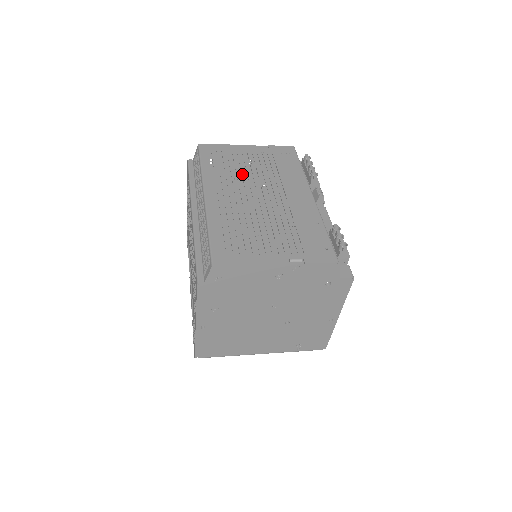
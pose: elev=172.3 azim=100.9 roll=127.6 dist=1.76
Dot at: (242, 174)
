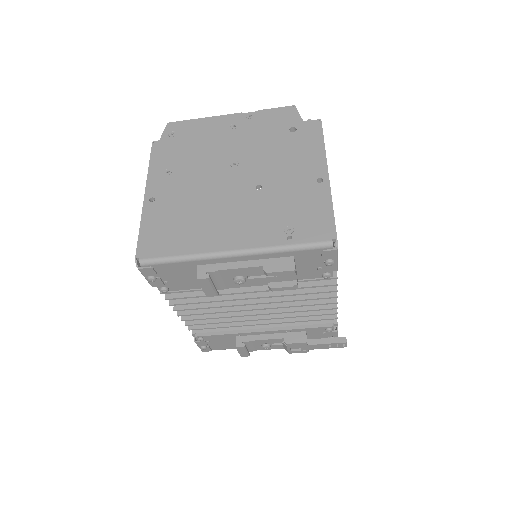
Dot at: occluded
